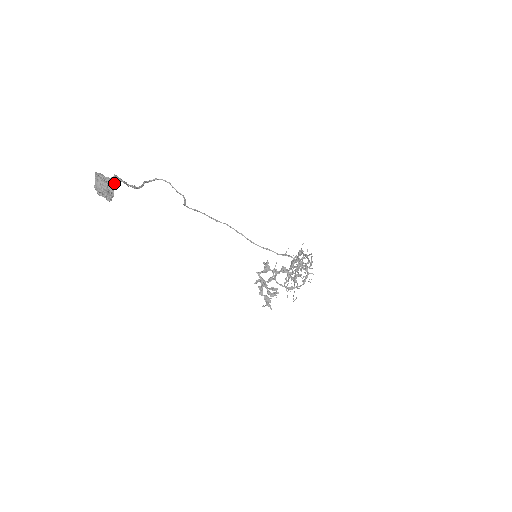
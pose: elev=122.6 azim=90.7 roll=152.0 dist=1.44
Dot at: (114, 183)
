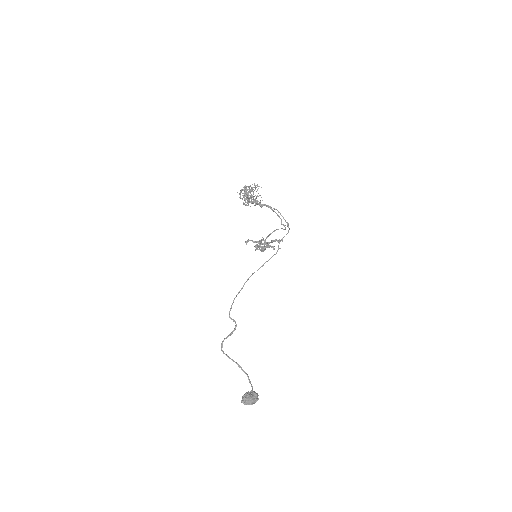
Dot at: (256, 395)
